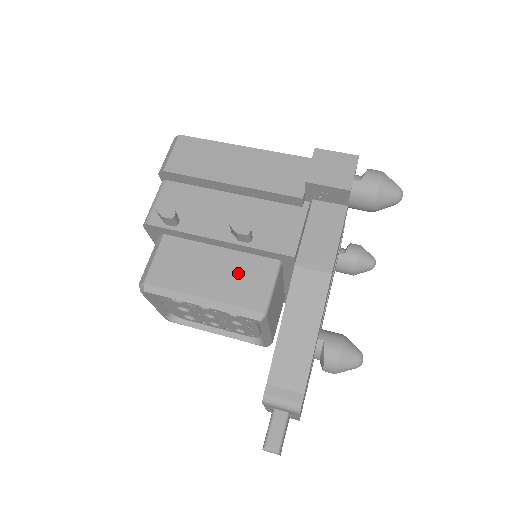
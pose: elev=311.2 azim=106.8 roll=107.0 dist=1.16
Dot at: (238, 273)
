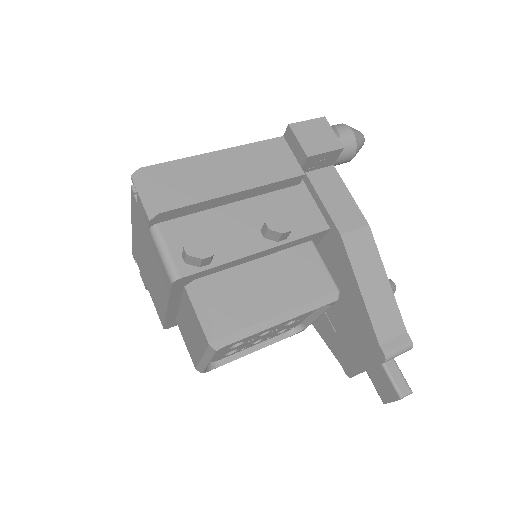
Dot at: (291, 272)
